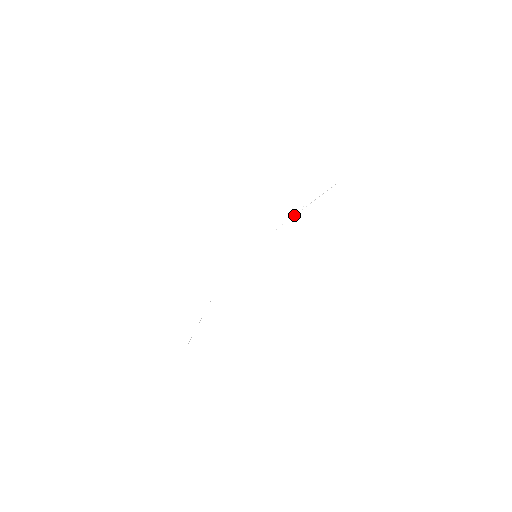
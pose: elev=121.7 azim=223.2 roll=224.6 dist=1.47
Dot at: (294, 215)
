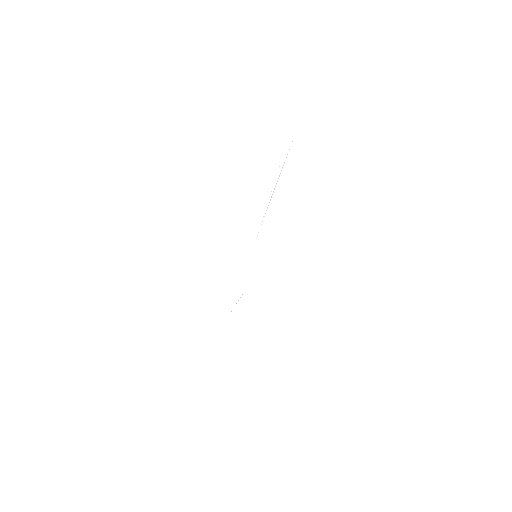
Dot at: occluded
